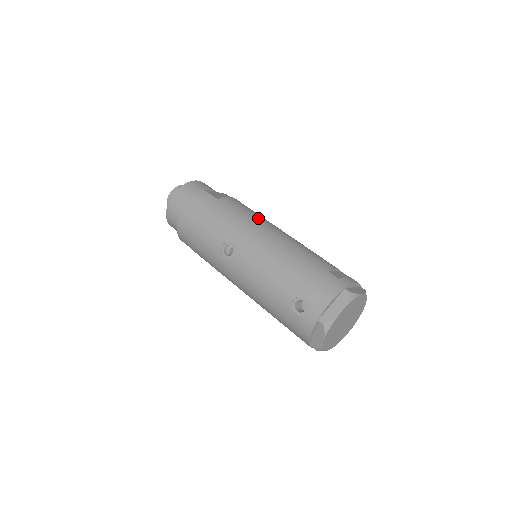
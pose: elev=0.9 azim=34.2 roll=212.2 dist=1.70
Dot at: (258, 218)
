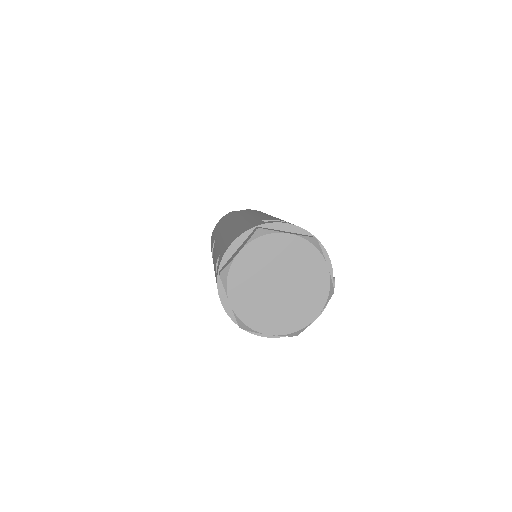
Dot at: occluded
